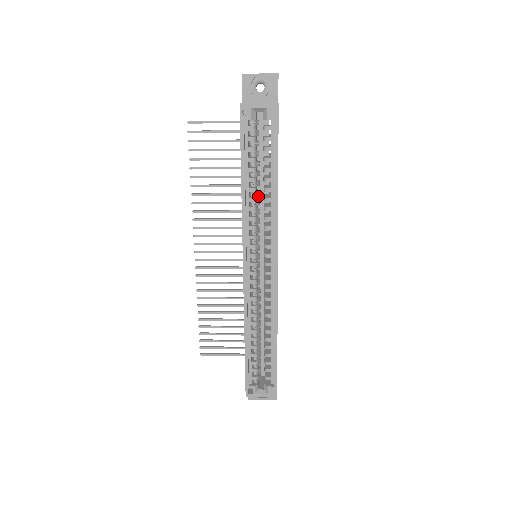
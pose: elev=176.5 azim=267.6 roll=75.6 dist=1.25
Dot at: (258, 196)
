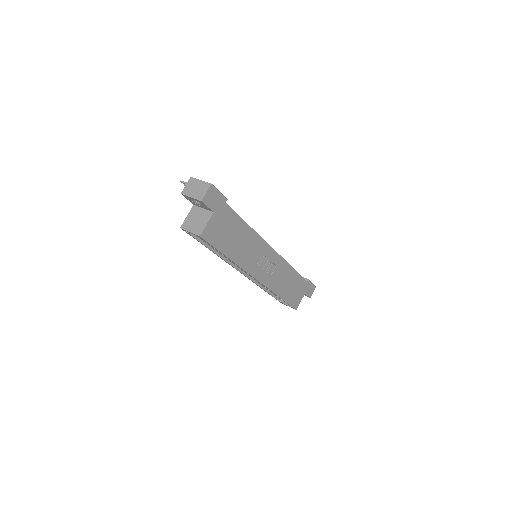
Dot at: occluded
